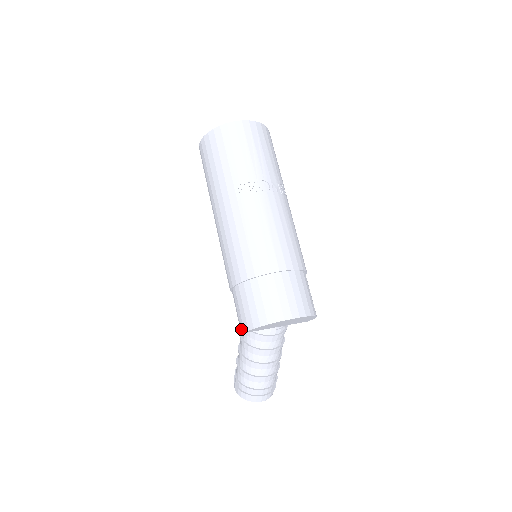
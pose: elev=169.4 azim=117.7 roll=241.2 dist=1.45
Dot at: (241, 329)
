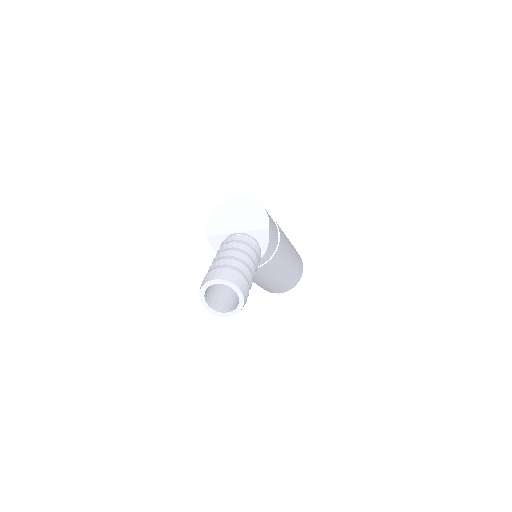
Dot at: (208, 238)
